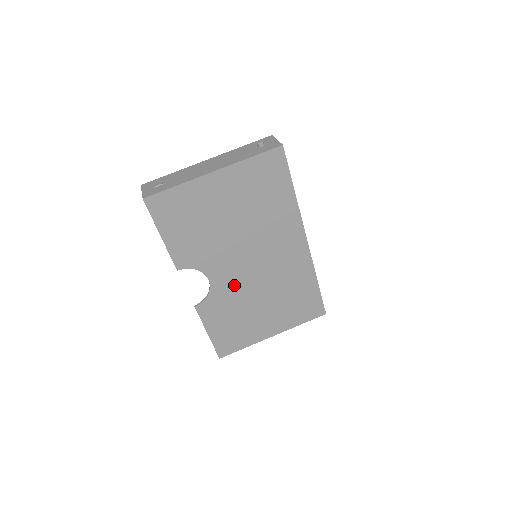
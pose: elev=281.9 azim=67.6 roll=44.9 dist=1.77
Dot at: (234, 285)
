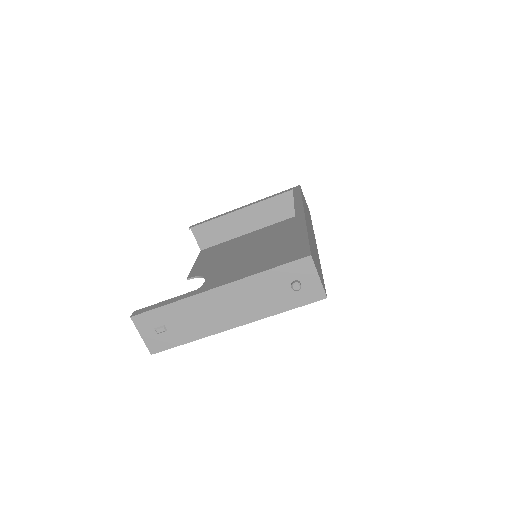
Dot at: occluded
